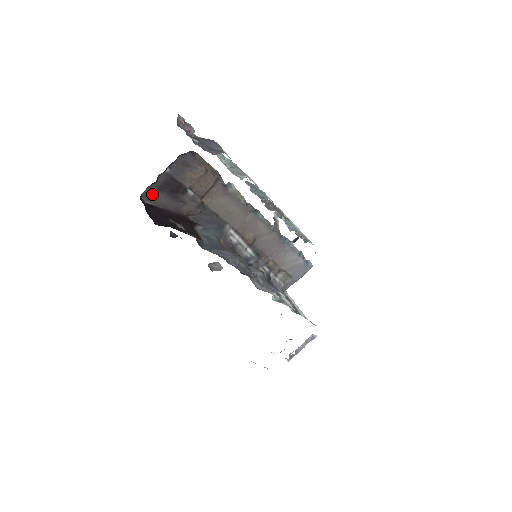
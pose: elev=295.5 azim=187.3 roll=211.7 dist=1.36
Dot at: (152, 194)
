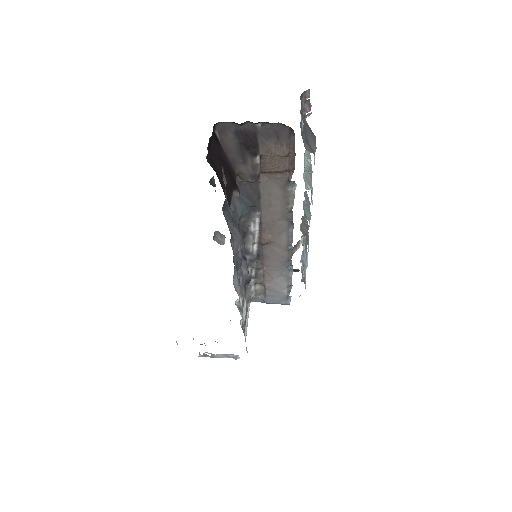
Dot at: (227, 131)
